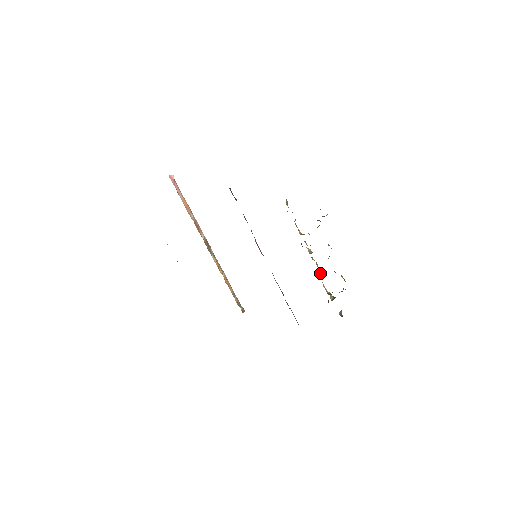
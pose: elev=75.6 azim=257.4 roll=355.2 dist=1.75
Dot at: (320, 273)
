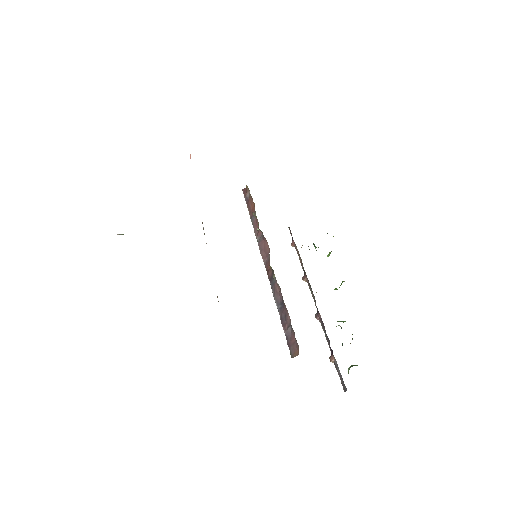
Dot at: occluded
